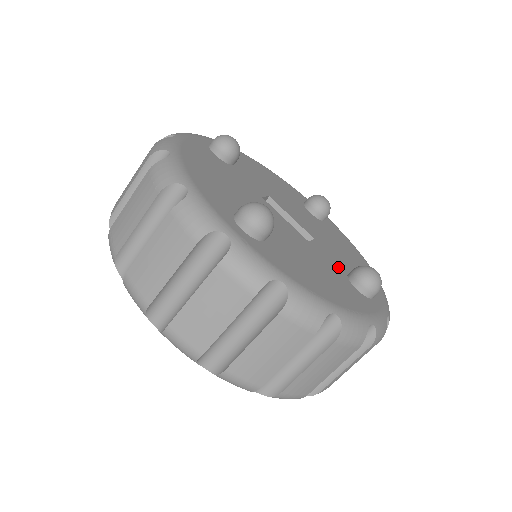
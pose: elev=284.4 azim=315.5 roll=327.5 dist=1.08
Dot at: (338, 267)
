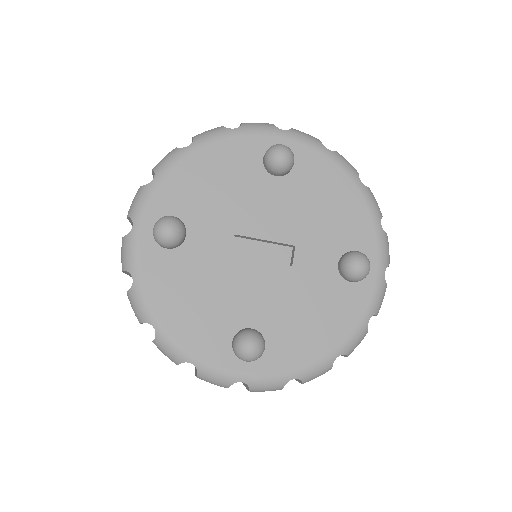
Dot at: (327, 267)
